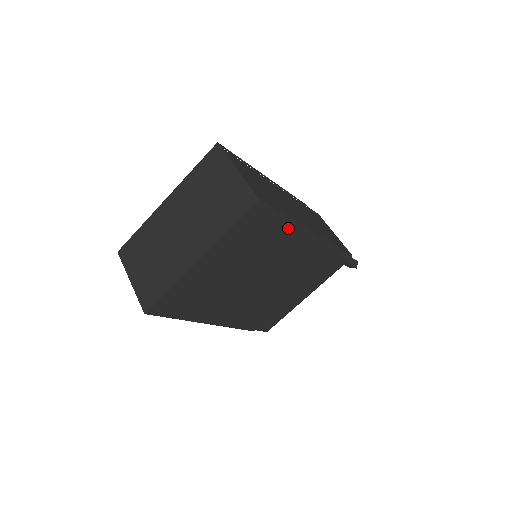
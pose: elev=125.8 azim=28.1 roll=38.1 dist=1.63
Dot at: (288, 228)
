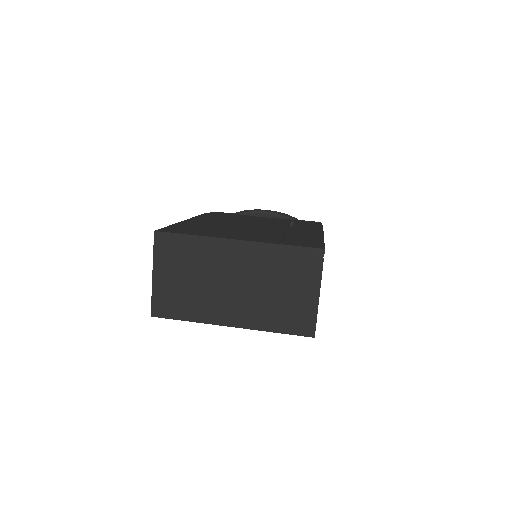
Dot at: occluded
